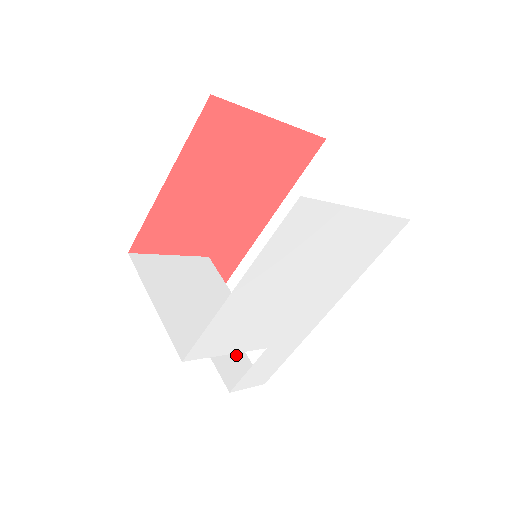
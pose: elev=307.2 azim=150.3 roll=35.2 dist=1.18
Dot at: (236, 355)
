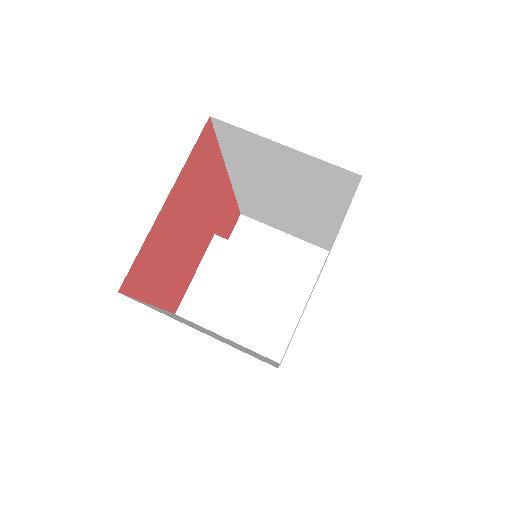
Dot at: (294, 250)
